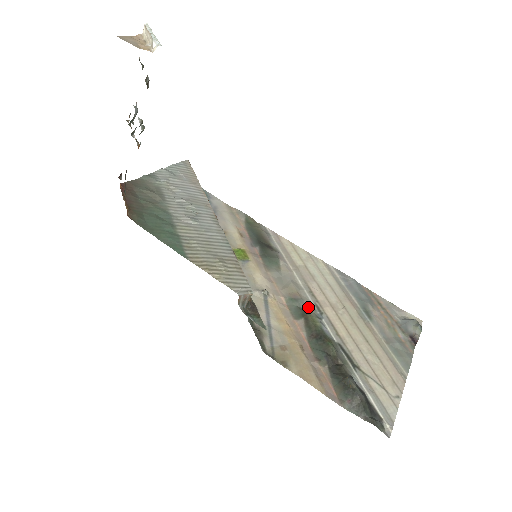
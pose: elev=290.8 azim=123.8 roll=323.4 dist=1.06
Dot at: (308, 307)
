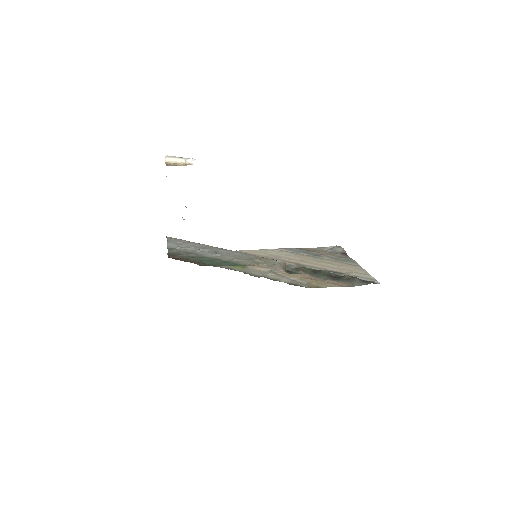
Dot at: (295, 267)
